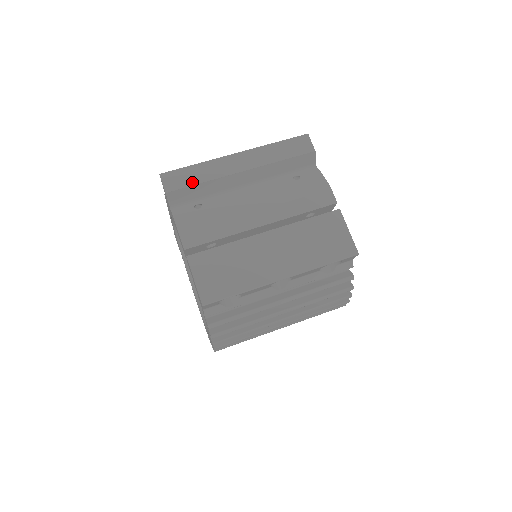
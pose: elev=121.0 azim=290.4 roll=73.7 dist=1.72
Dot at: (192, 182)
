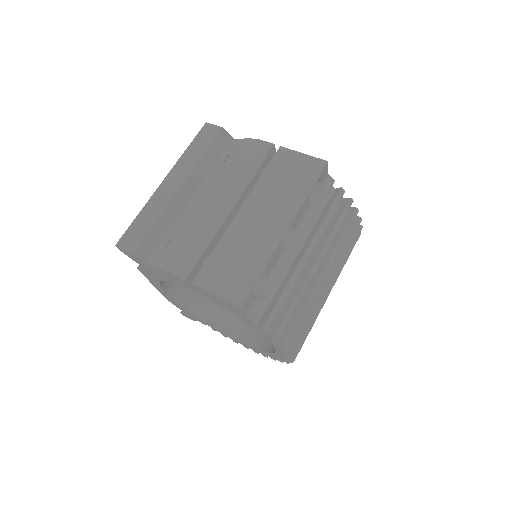
Dot at: (147, 228)
